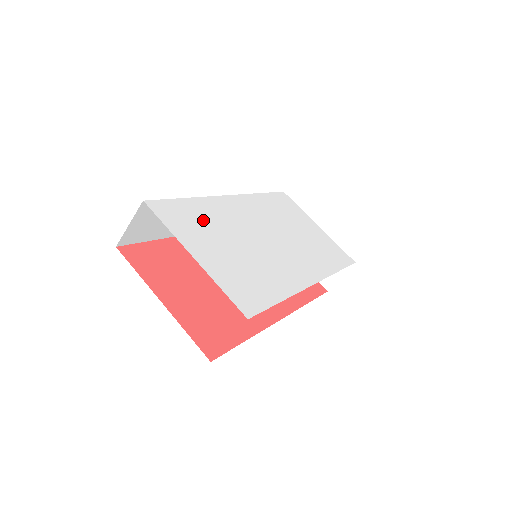
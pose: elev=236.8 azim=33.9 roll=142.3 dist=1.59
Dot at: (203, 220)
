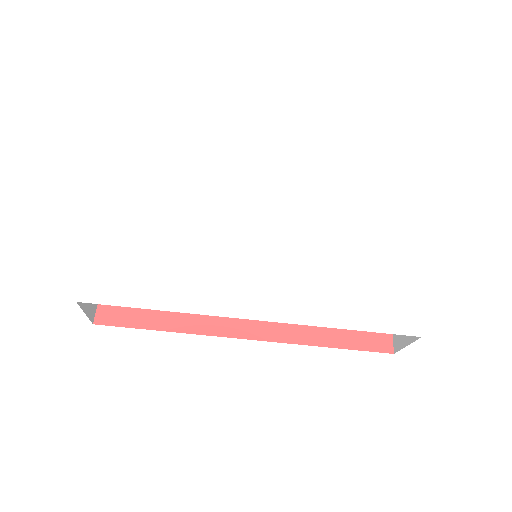
Dot at: (170, 192)
